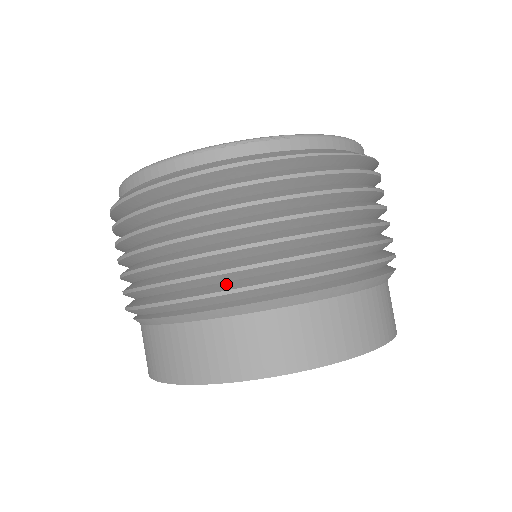
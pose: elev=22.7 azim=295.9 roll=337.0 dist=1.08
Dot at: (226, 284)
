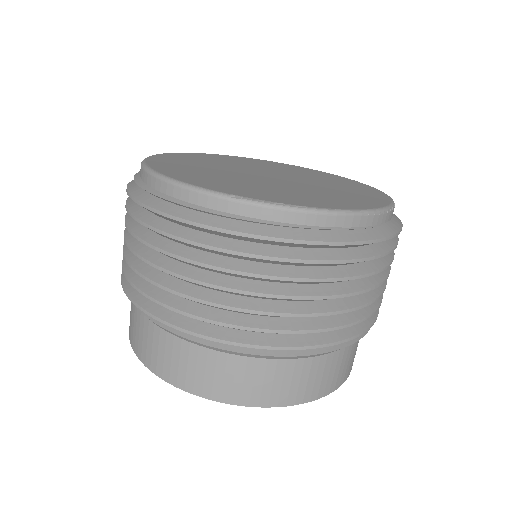
Dot at: (351, 327)
